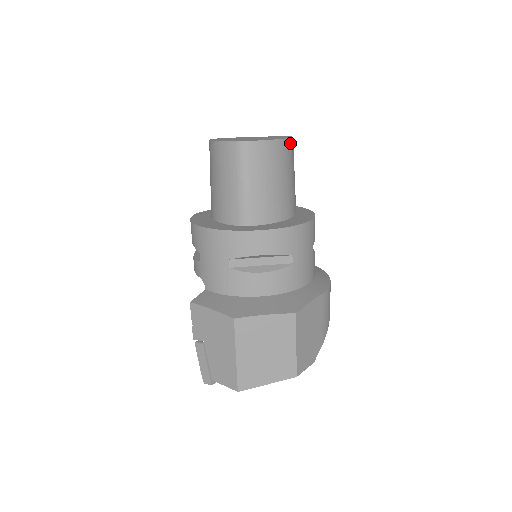
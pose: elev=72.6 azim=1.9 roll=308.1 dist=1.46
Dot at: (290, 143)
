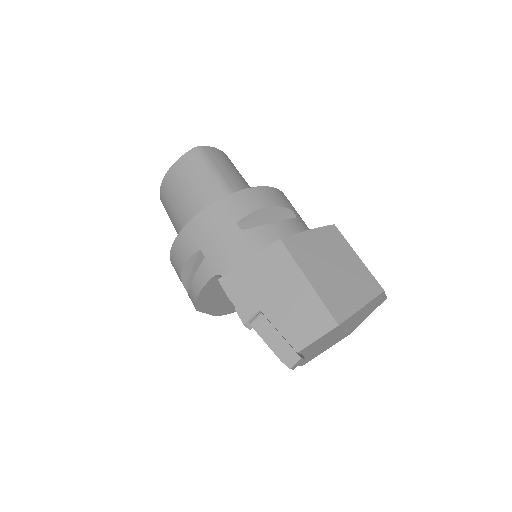
Dot at: occluded
